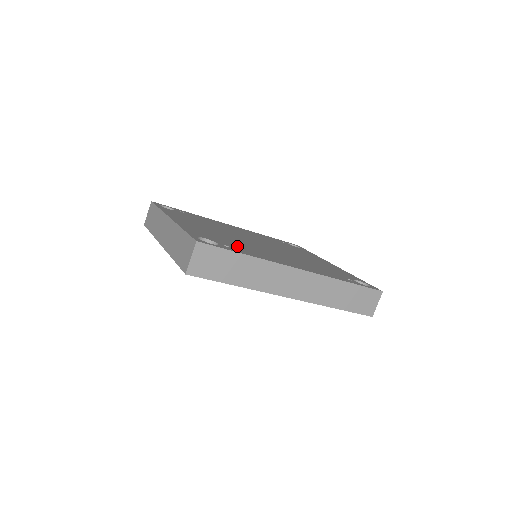
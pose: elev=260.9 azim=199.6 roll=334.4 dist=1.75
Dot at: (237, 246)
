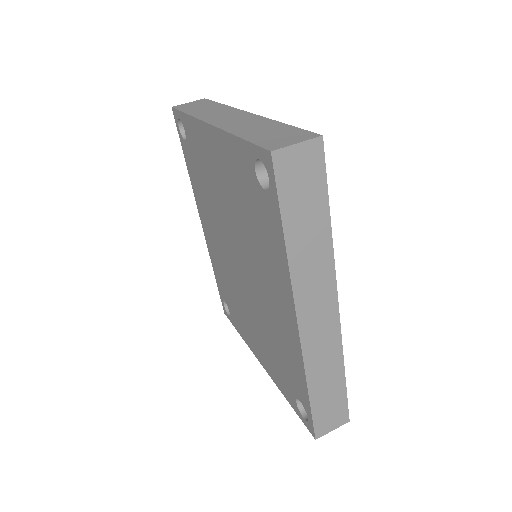
Dot at: occluded
